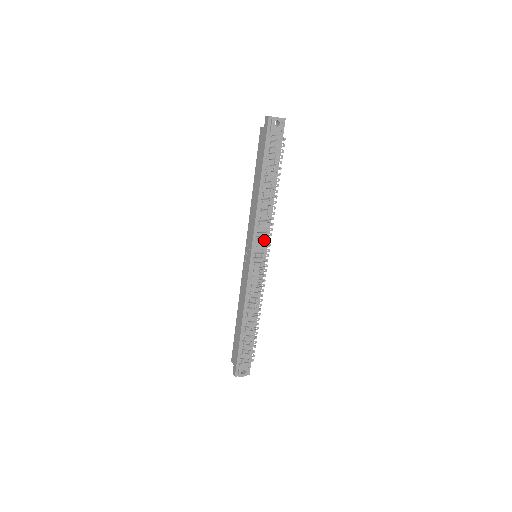
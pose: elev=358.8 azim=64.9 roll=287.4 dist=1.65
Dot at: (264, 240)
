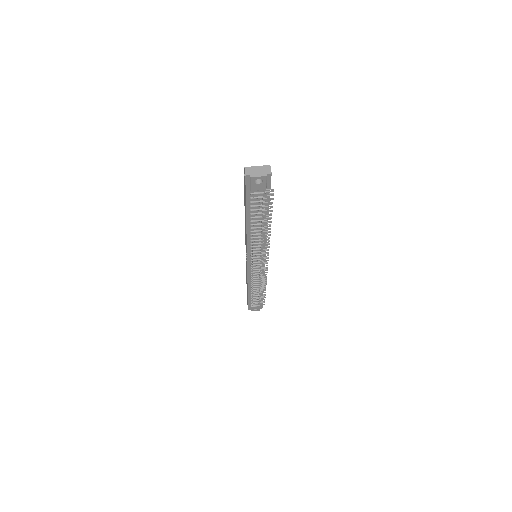
Dot at: (260, 253)
